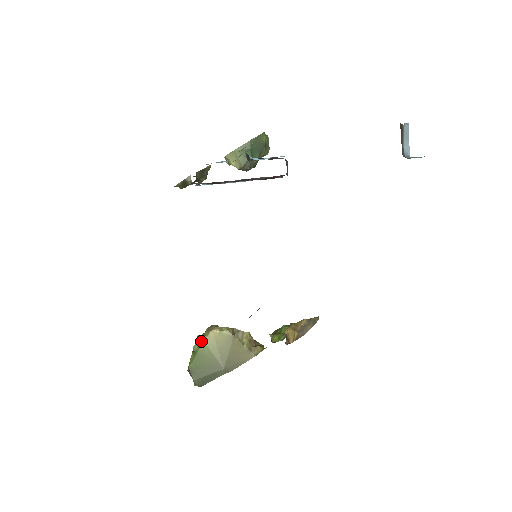
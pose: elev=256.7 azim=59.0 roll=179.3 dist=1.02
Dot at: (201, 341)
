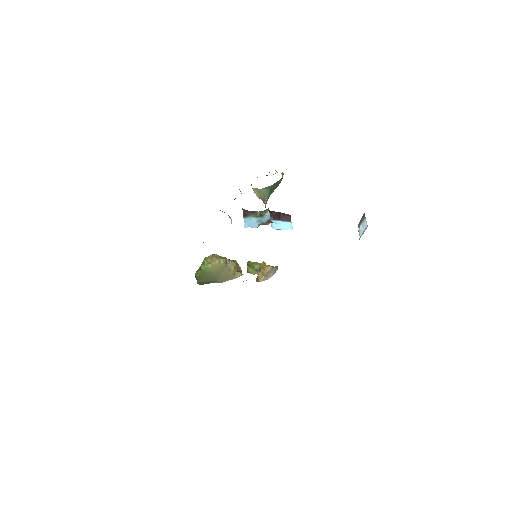
Dot at: (207, 266)
